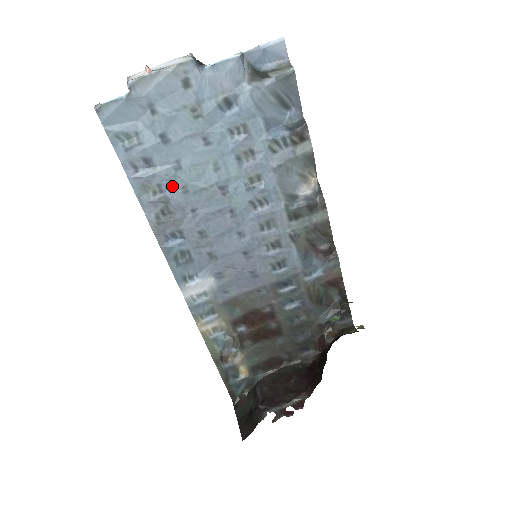
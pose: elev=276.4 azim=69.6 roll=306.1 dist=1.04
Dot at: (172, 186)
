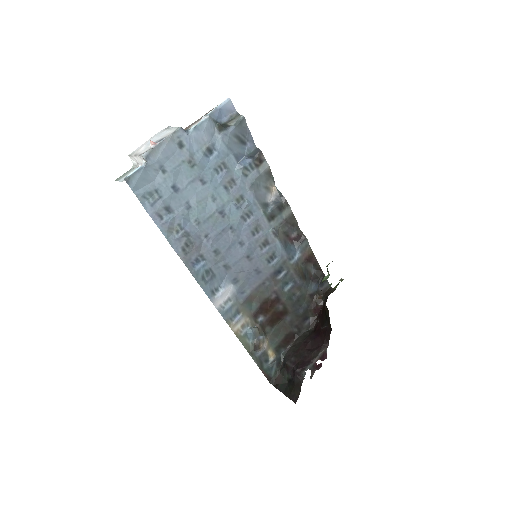
Dot at: (188, 222)
